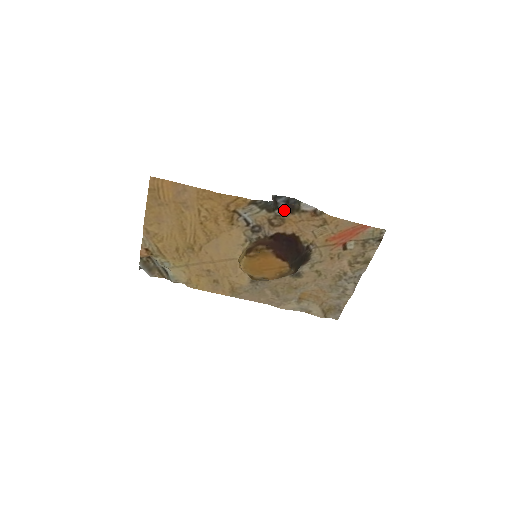
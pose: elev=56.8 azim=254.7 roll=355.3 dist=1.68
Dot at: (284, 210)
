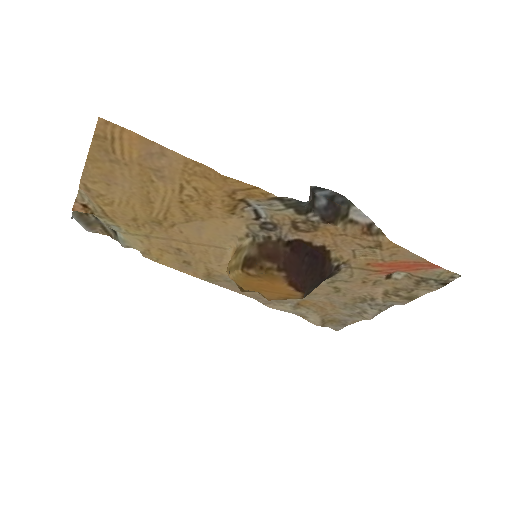
Dot at: (323, 214)
